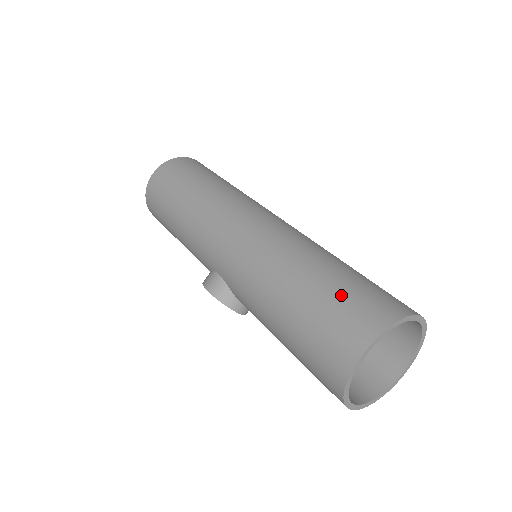
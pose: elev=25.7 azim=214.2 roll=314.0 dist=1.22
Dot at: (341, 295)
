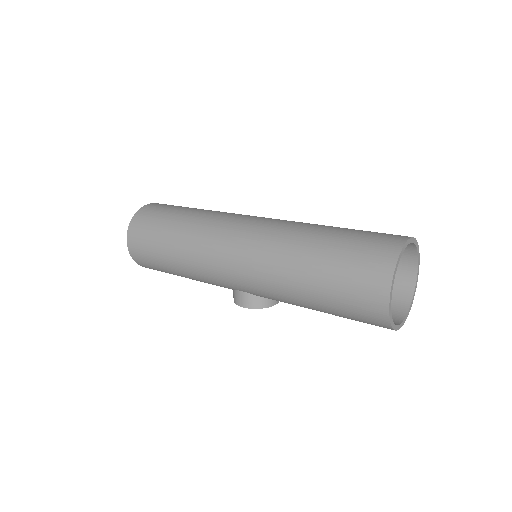
Dot at: (346, 266)
